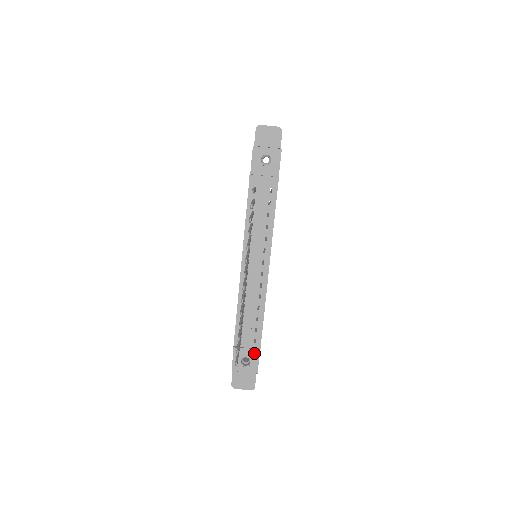
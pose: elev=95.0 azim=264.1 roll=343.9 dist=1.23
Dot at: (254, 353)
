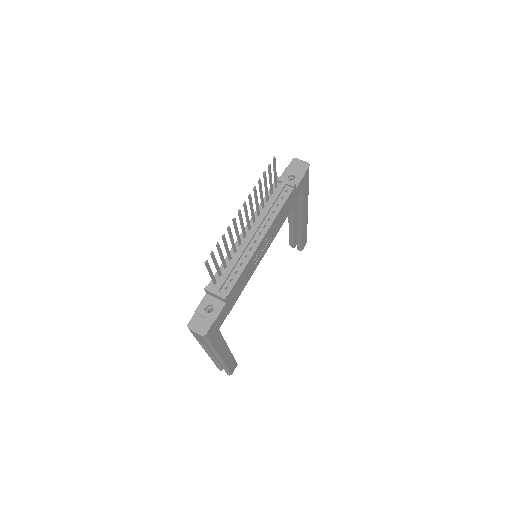
Dot at: (220, 296)
